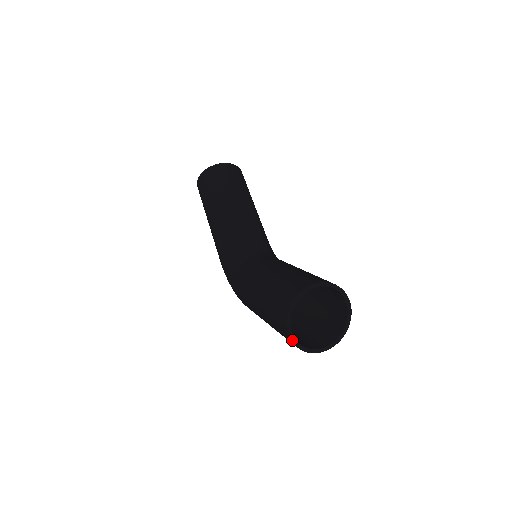
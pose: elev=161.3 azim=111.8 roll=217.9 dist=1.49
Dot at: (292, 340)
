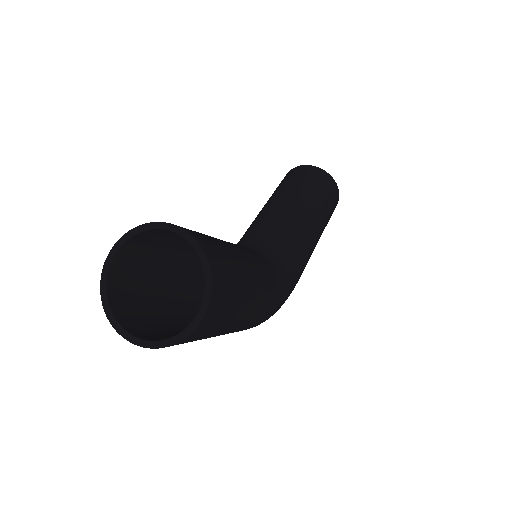
Dot at: (103, 298)
